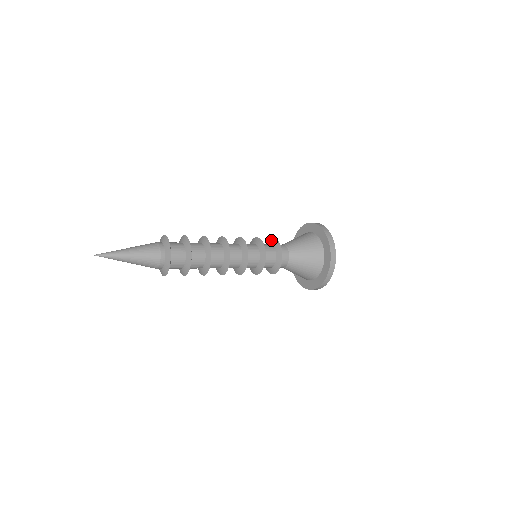
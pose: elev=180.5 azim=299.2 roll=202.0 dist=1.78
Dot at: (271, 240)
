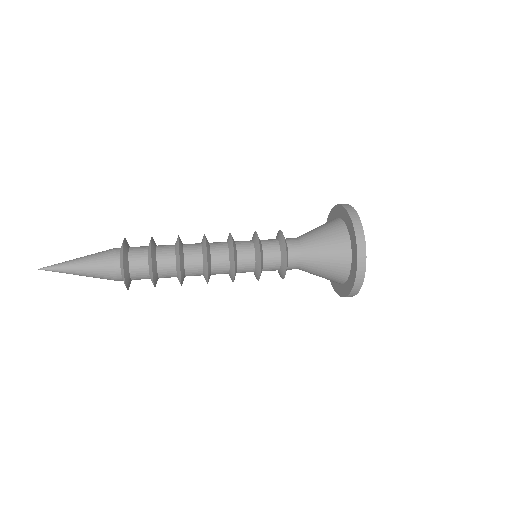
Dot at: (279, 234)
